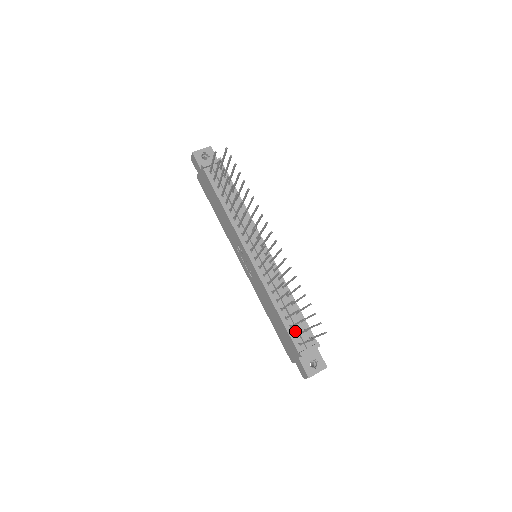
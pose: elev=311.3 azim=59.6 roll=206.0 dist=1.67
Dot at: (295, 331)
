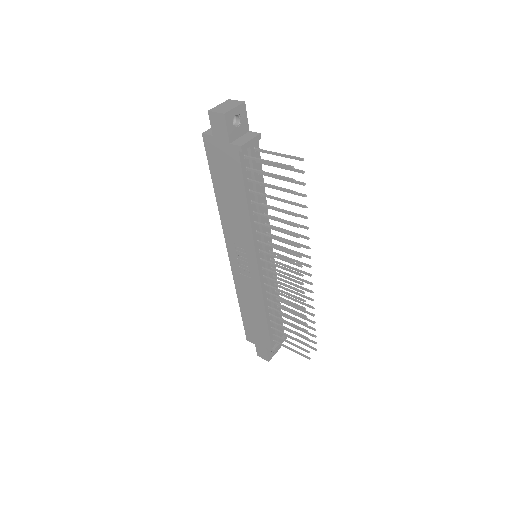
Dot at: (274, 330)
